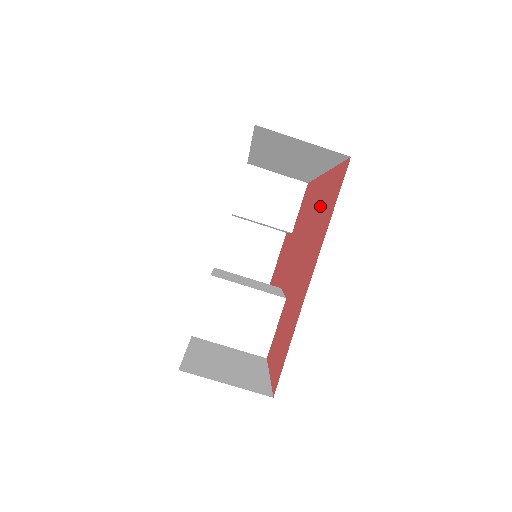
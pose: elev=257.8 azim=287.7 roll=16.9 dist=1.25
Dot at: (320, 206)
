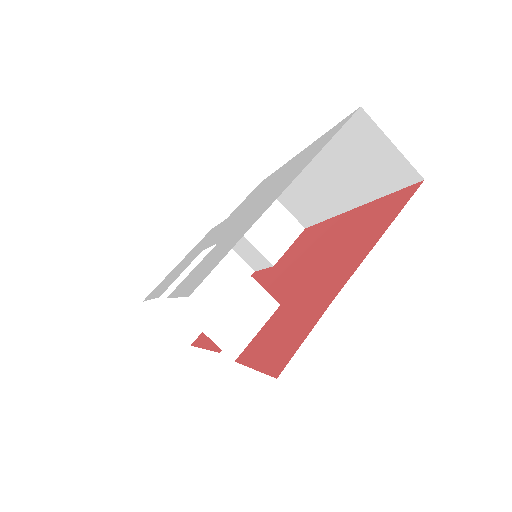
Dot at: (354, 226)
